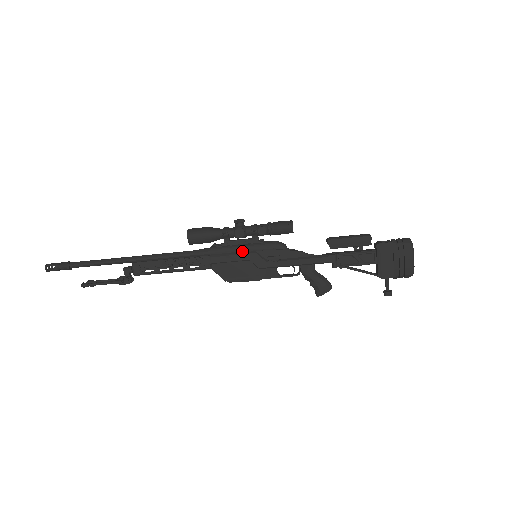
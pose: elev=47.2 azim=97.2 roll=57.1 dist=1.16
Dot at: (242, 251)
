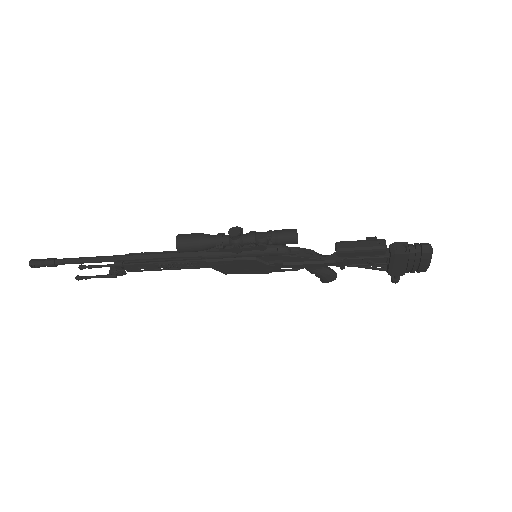
Dot at: (240, 257)
